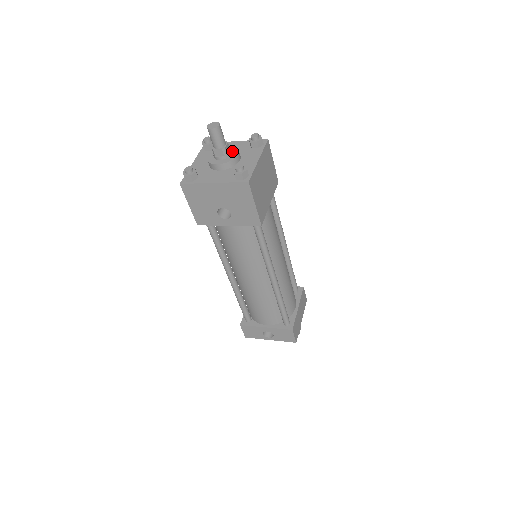
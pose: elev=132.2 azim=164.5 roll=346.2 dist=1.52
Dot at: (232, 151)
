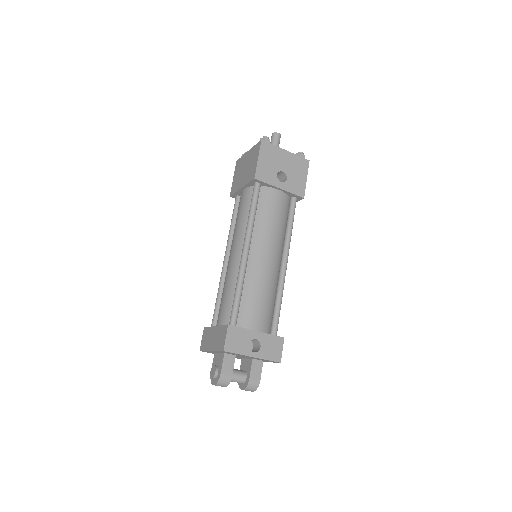
Dot at: occluded
